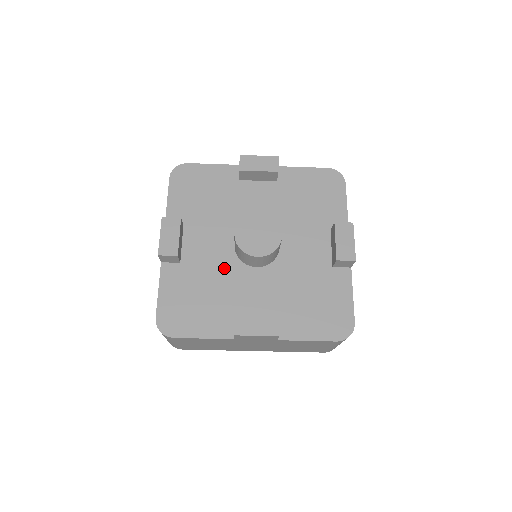
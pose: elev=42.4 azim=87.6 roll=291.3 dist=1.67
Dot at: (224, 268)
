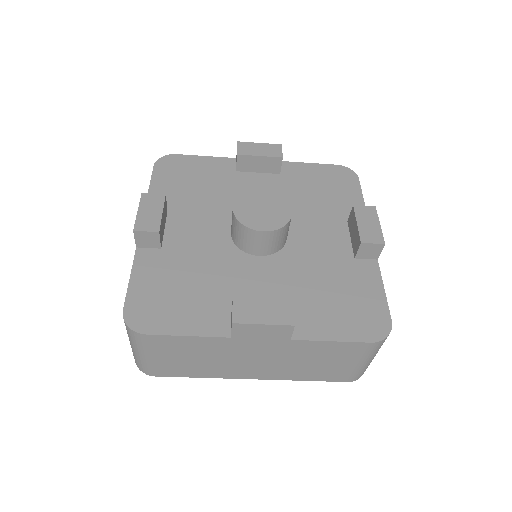
Dot at: (218, 256)
